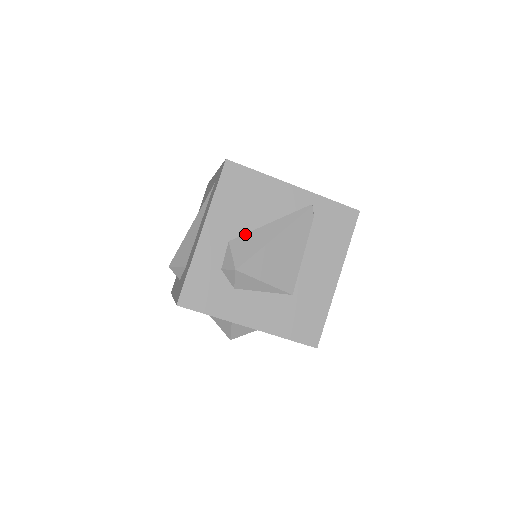
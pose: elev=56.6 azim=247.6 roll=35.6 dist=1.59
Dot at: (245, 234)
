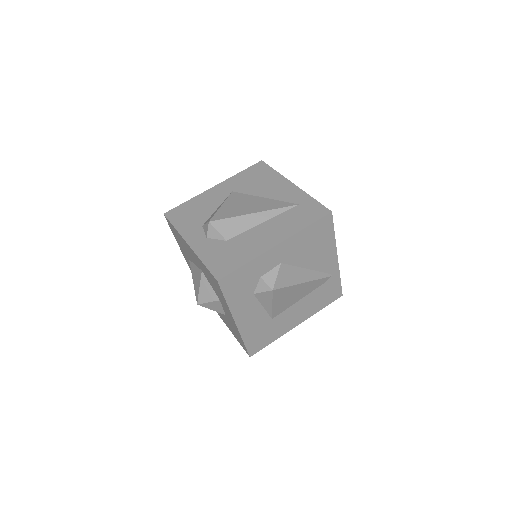
Dot at: (292, 266)
